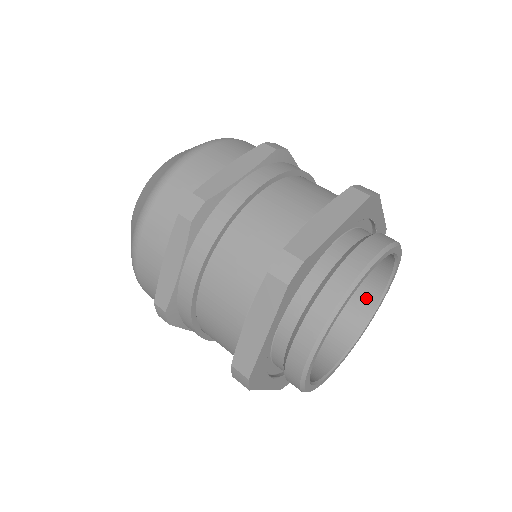
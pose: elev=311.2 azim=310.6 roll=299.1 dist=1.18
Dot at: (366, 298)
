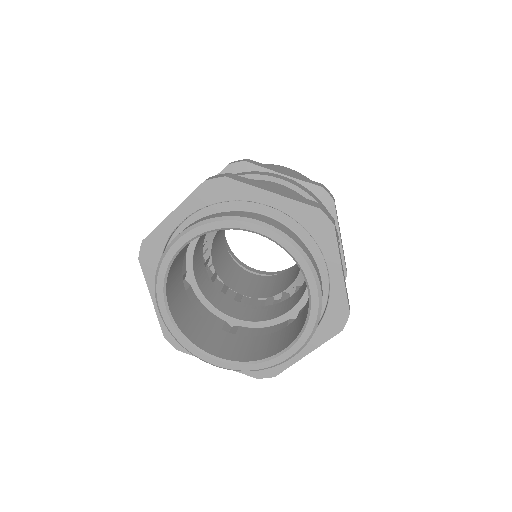
Dot at: occluded
